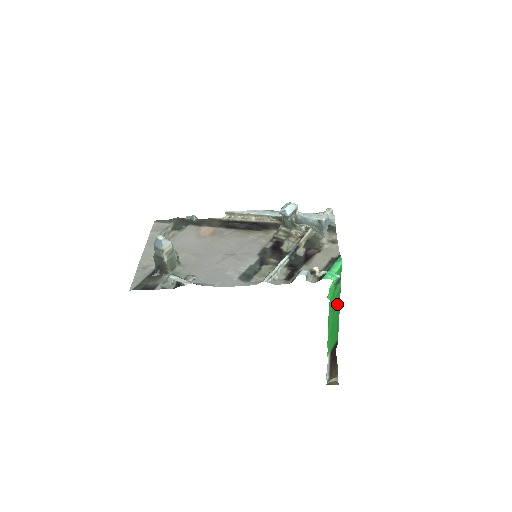
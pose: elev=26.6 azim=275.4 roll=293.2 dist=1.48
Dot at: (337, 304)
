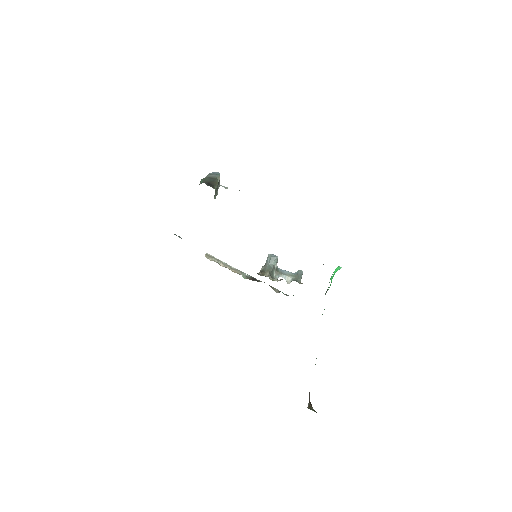
Dot at: (322, 314)
